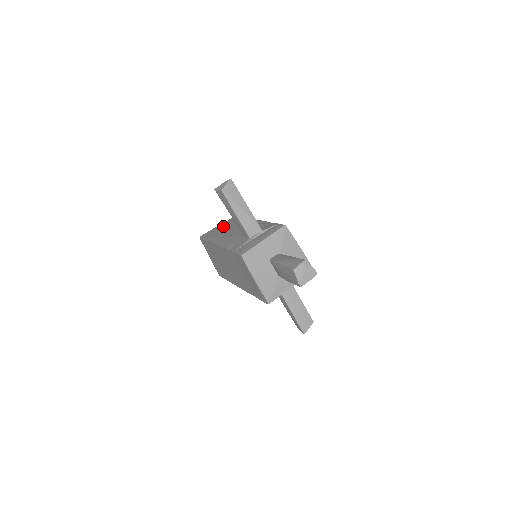
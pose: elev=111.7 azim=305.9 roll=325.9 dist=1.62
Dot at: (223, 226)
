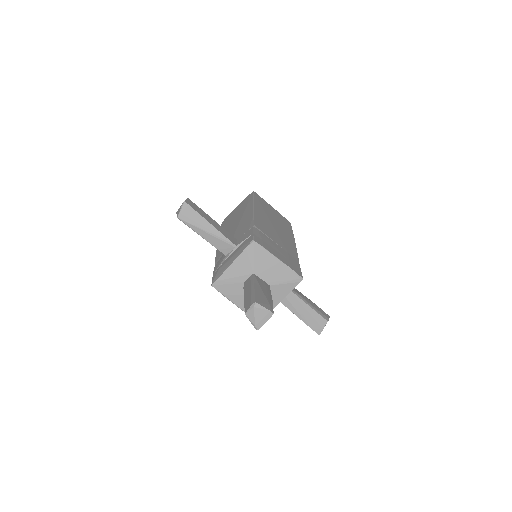
Dot at: (237, 211)
